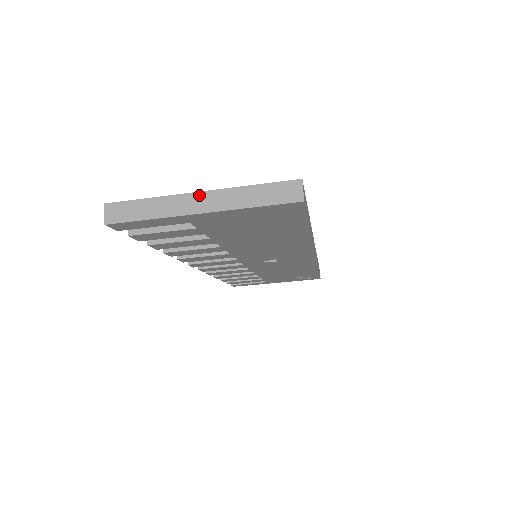
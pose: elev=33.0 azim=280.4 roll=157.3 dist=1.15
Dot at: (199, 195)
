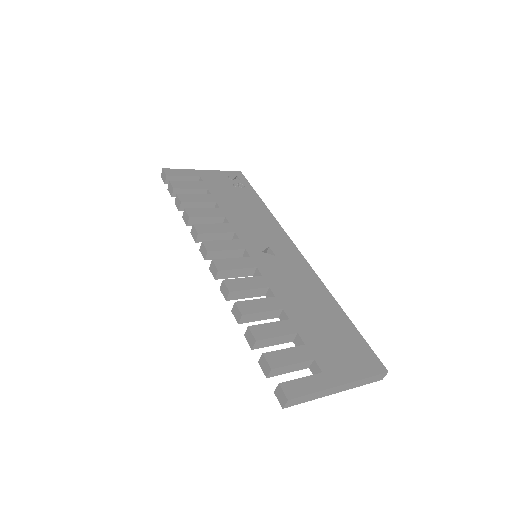
Dot at: (341, 387)
